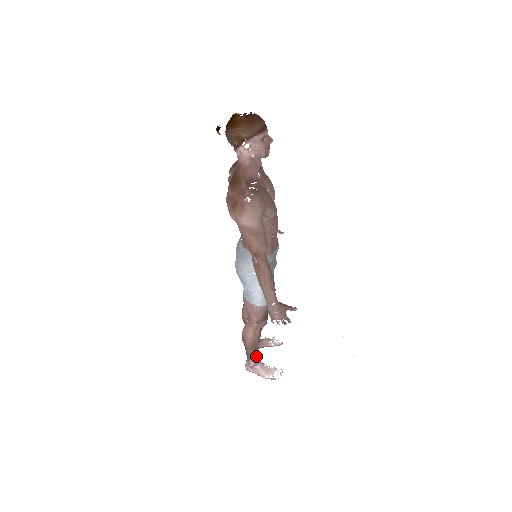
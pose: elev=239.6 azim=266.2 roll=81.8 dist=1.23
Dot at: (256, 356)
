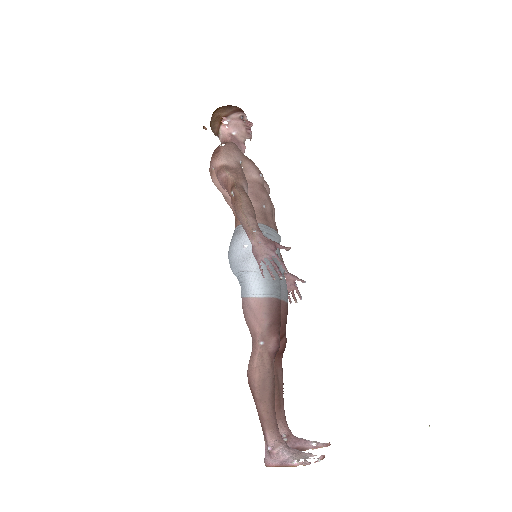
Dot at: (275, 424)
